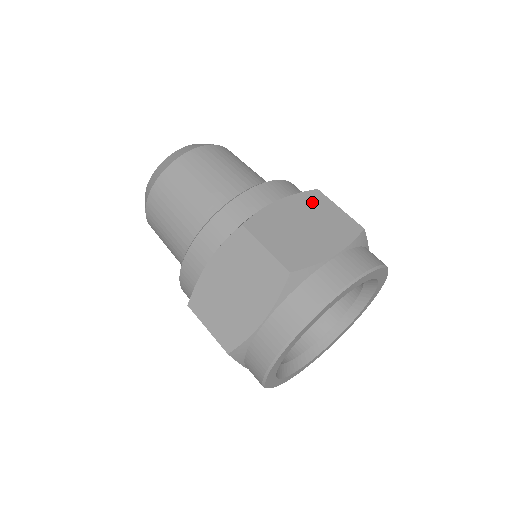
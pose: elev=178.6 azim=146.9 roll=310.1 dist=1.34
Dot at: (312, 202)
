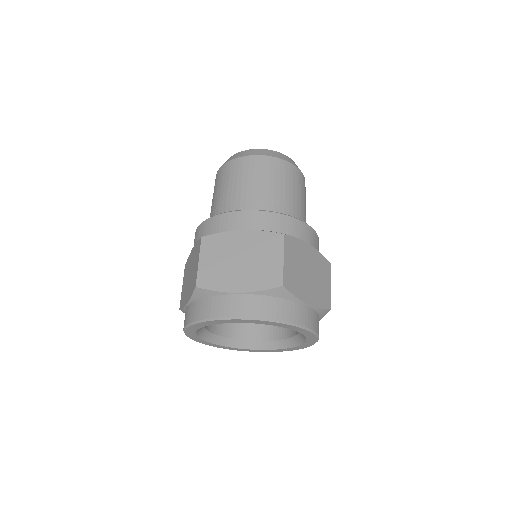
Dot at: (322, 266)
